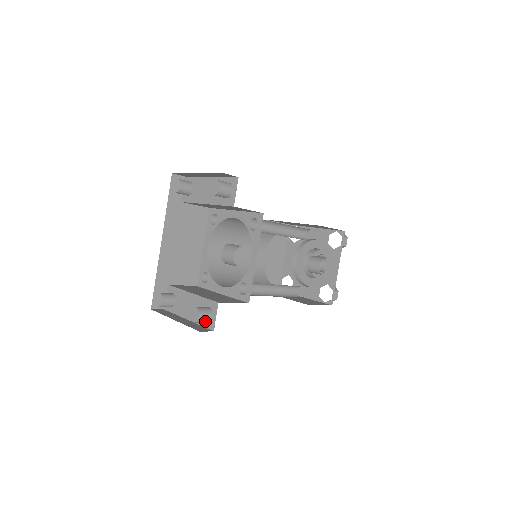
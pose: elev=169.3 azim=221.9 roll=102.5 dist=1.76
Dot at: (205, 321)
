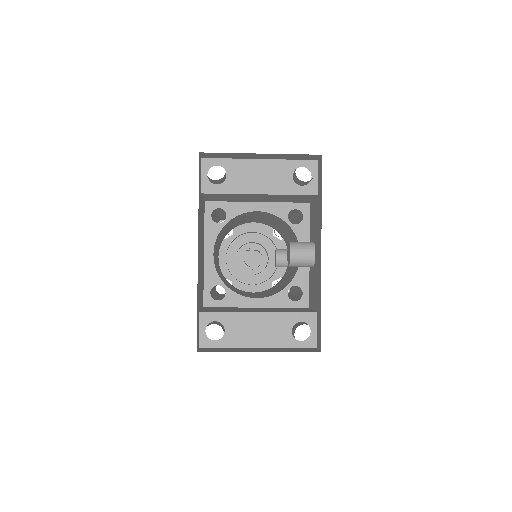
Dot at: occluded
